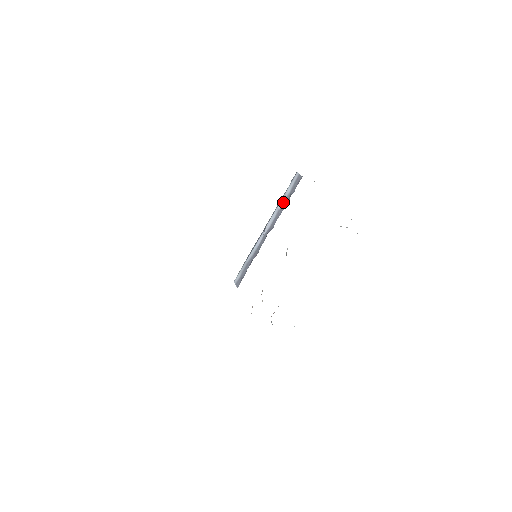
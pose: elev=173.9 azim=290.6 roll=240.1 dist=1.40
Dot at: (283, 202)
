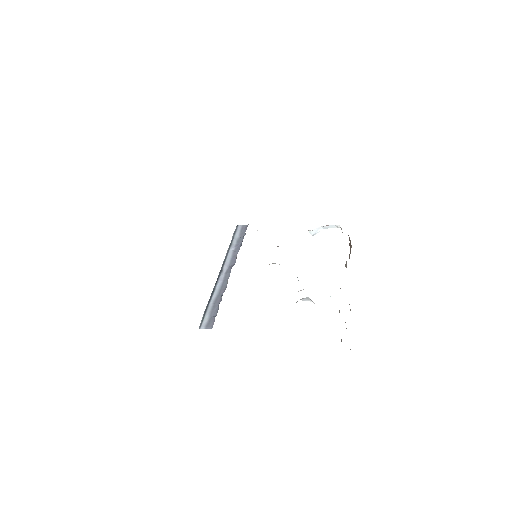
Dot at: (235, 245)
